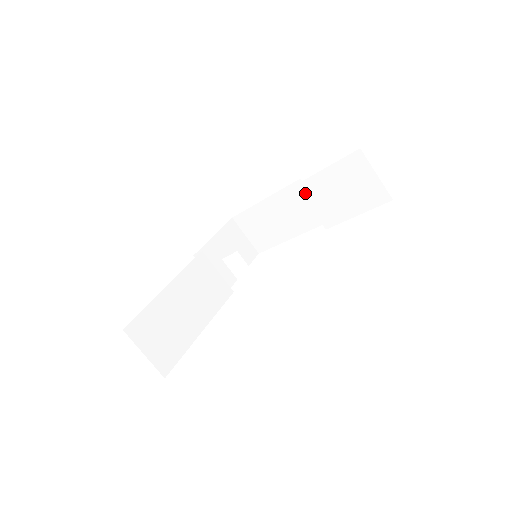
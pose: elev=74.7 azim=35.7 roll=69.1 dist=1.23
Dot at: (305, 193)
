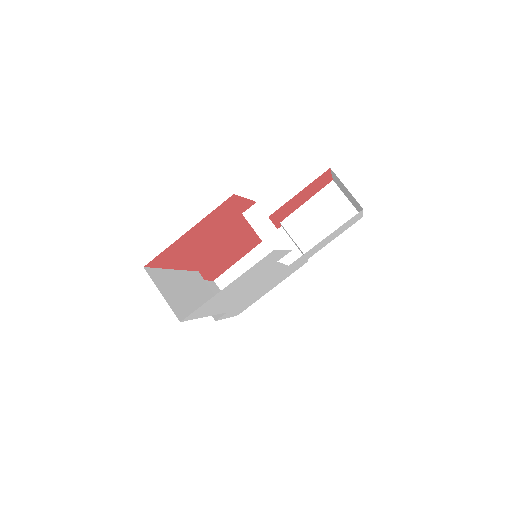
Dot at: (289, 228)
